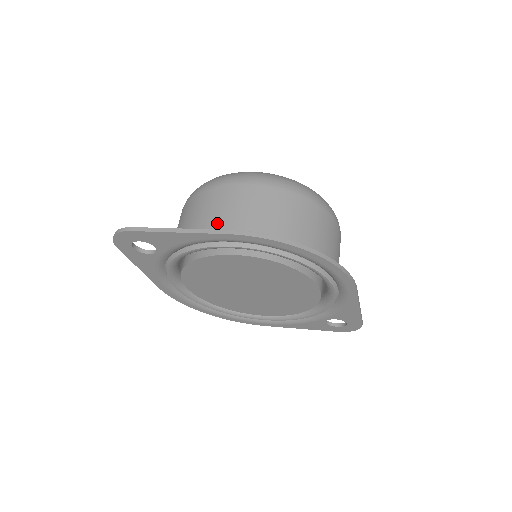
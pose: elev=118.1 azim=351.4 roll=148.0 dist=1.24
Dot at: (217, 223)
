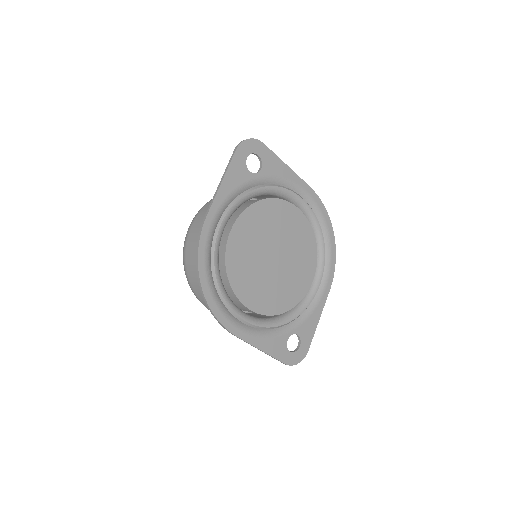
Dot at: occluded
